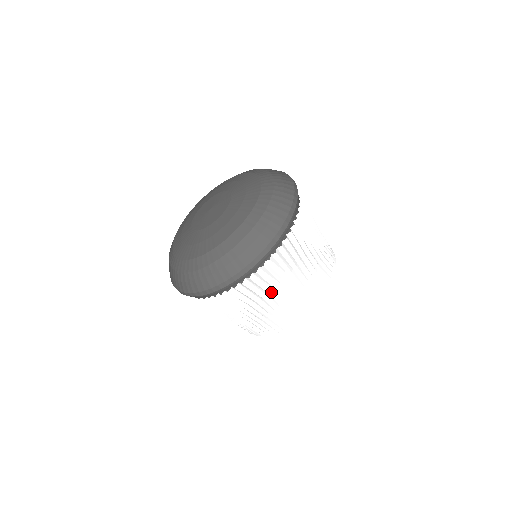
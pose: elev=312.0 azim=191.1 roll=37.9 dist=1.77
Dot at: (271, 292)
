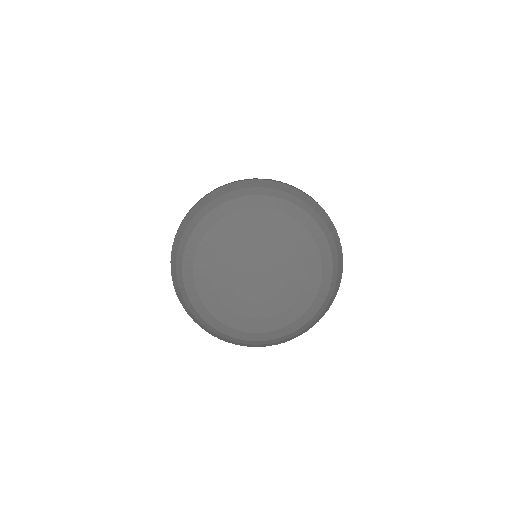
Dot at: occluded
